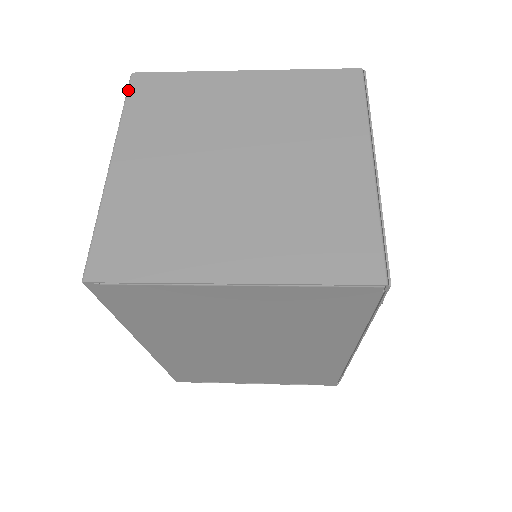
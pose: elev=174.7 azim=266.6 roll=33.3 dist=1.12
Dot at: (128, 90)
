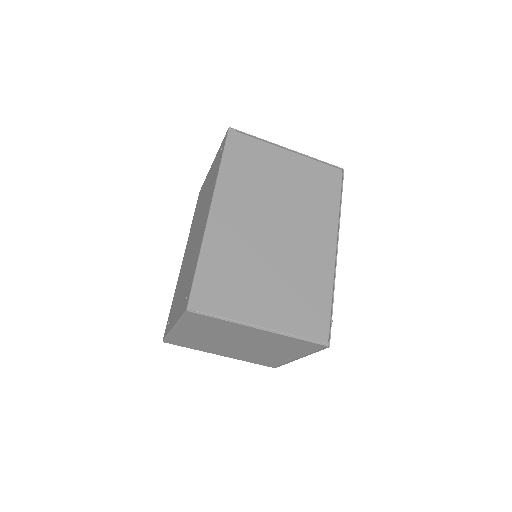
Dot at: occluded
